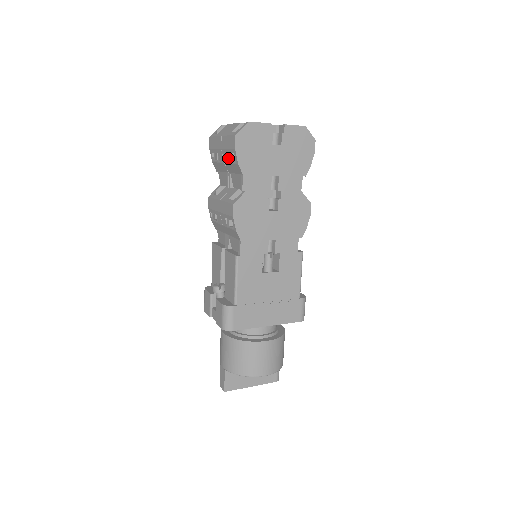
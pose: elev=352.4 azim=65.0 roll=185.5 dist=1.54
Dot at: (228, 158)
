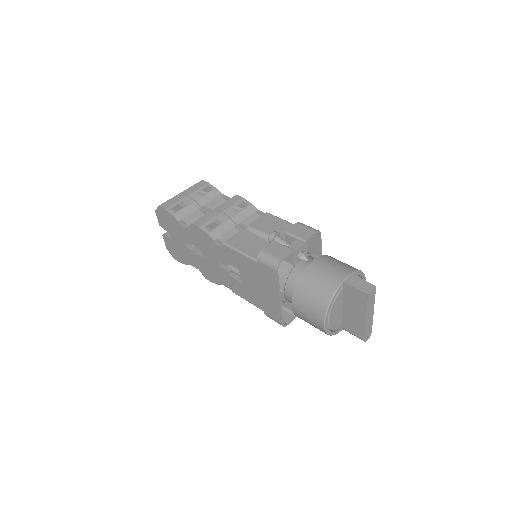
Dot at: (200, 195)
